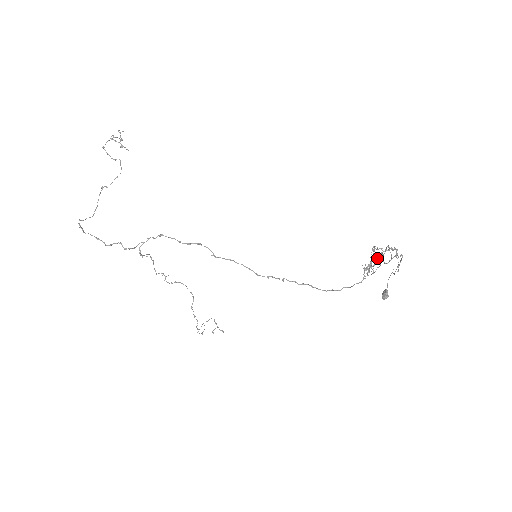
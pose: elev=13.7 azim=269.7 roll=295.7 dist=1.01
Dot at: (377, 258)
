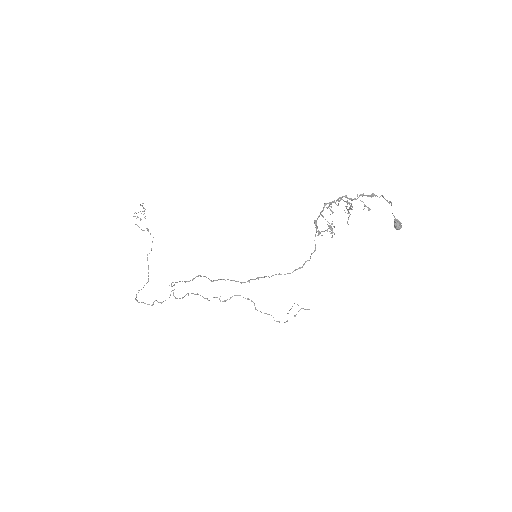
Dot at: occluded
